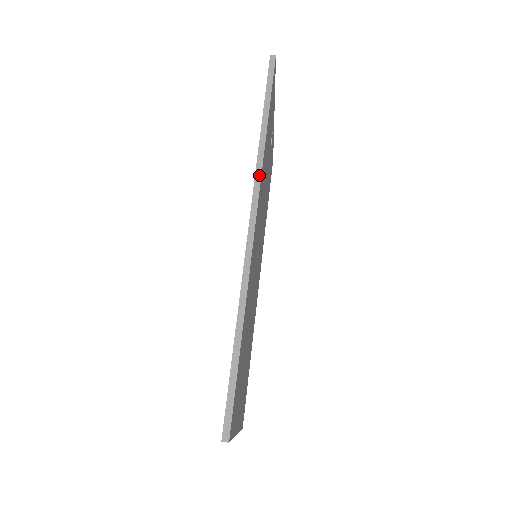
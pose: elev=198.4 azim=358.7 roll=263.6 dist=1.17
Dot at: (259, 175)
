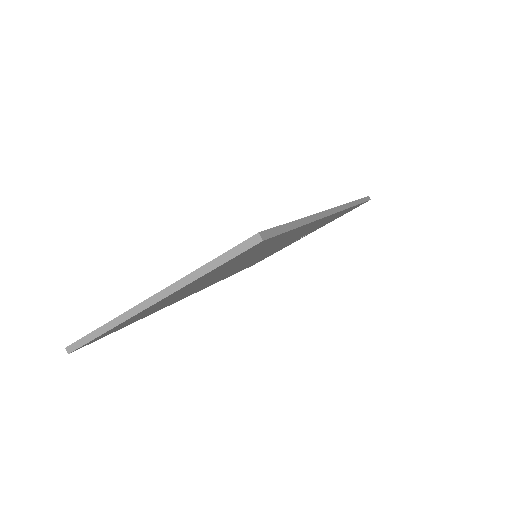
Dot at: (347, 207)
